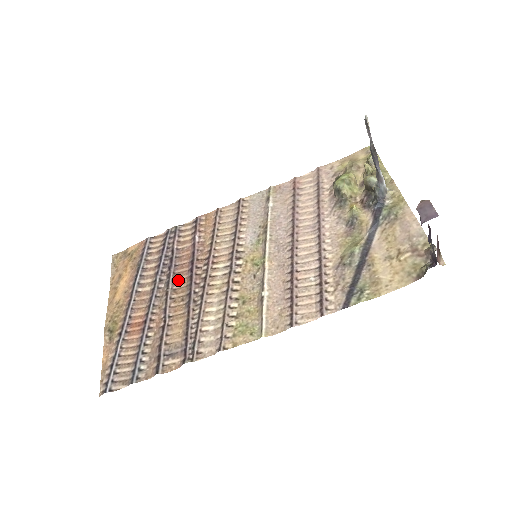
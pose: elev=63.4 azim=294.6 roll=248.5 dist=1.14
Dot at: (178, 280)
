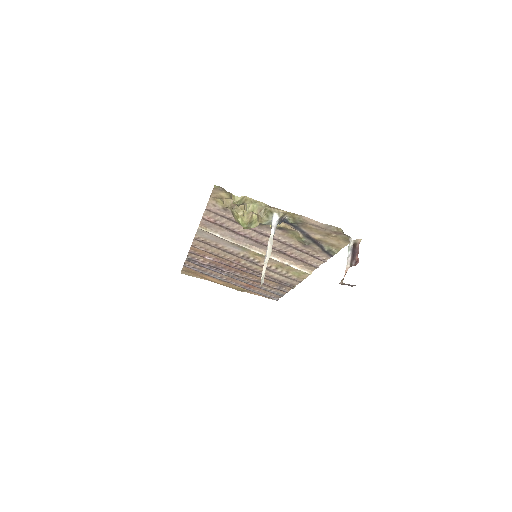
Dot at: (235, 271)
